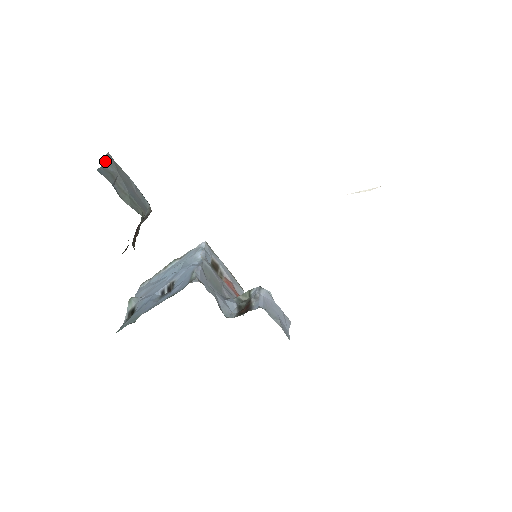
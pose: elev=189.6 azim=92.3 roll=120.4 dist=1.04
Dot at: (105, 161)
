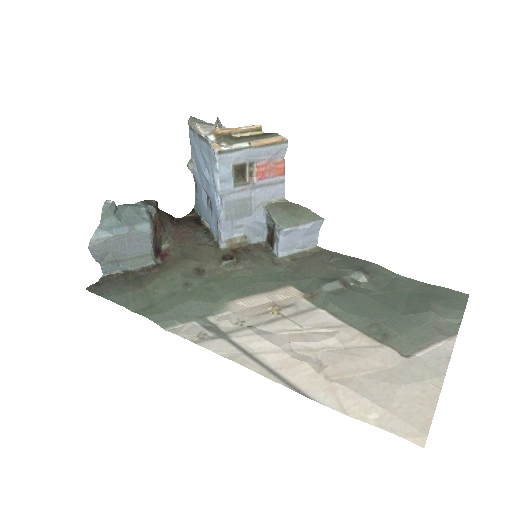
Dot at: (96, 258)
